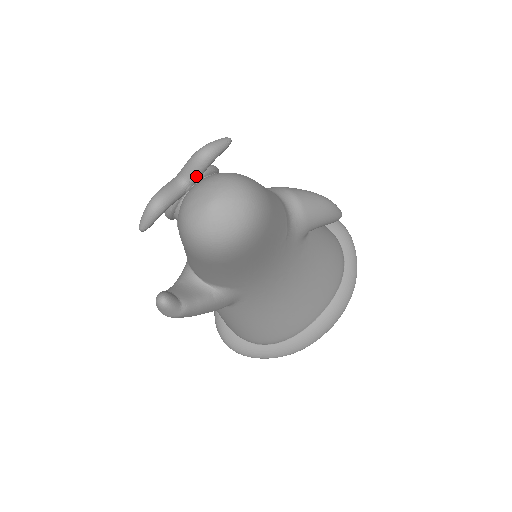
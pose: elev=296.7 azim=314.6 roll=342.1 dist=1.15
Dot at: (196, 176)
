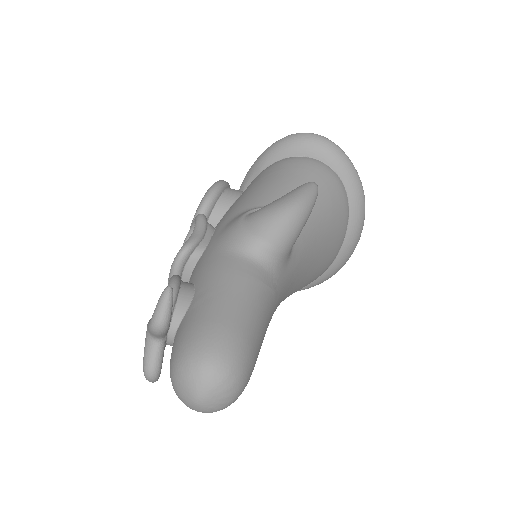
Dot at: (165, 335)
